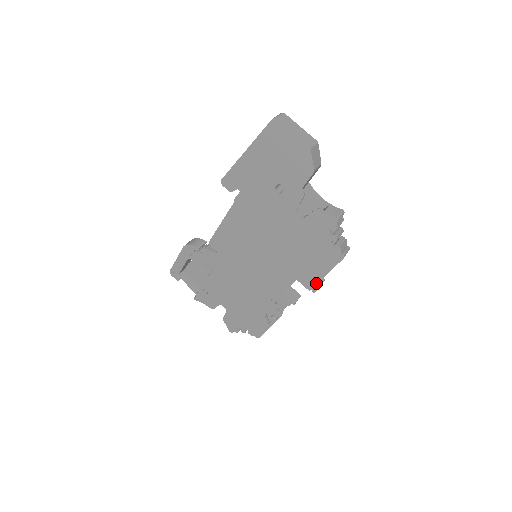
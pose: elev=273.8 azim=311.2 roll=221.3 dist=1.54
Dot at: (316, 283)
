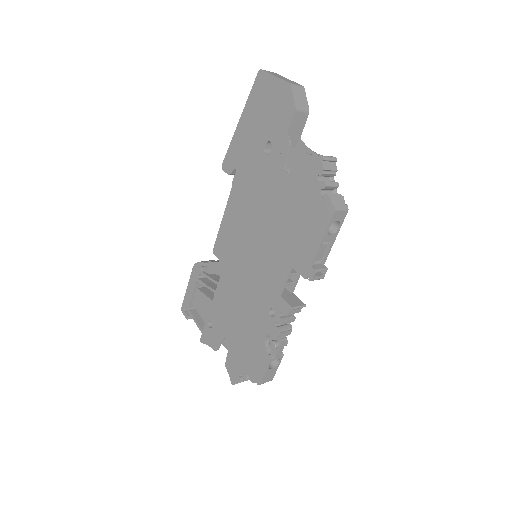
Dot at: (311, 263)
